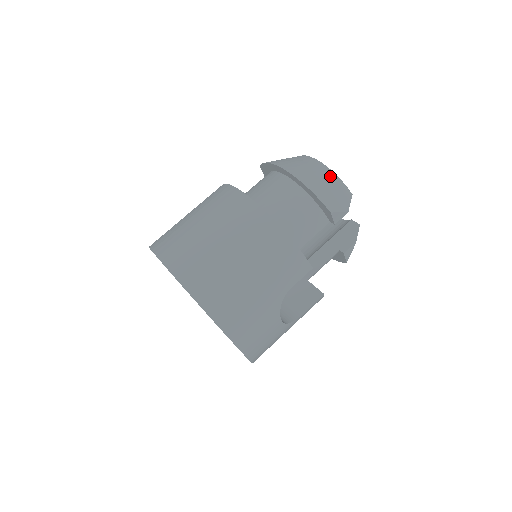
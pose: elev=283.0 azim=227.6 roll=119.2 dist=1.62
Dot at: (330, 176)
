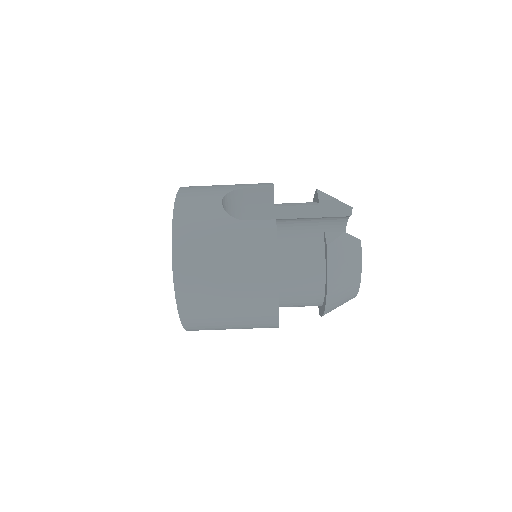
Dot at: occluded
